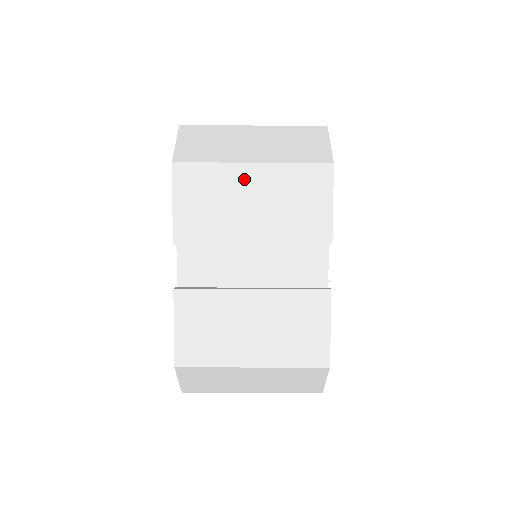
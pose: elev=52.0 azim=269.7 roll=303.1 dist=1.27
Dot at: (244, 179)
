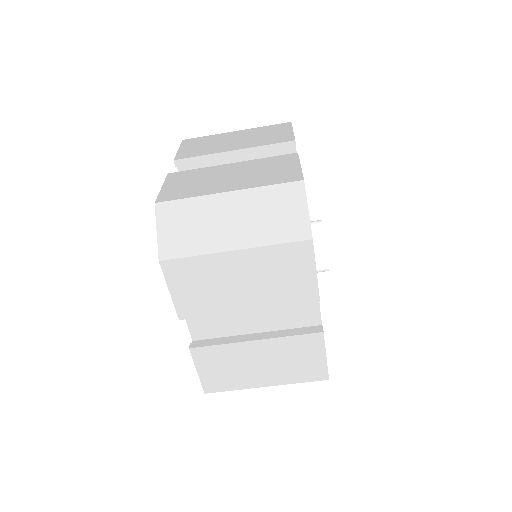
Dot at: (229, 264)
